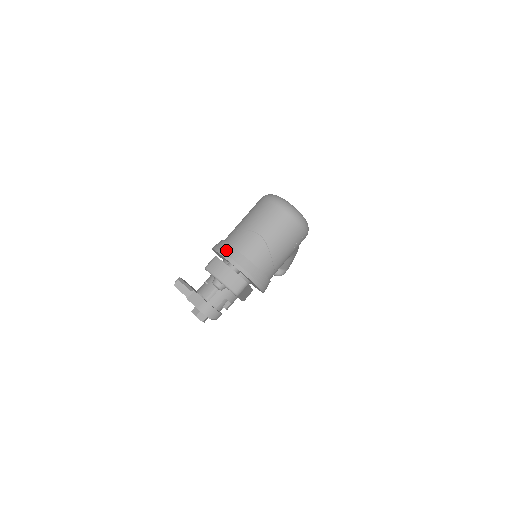
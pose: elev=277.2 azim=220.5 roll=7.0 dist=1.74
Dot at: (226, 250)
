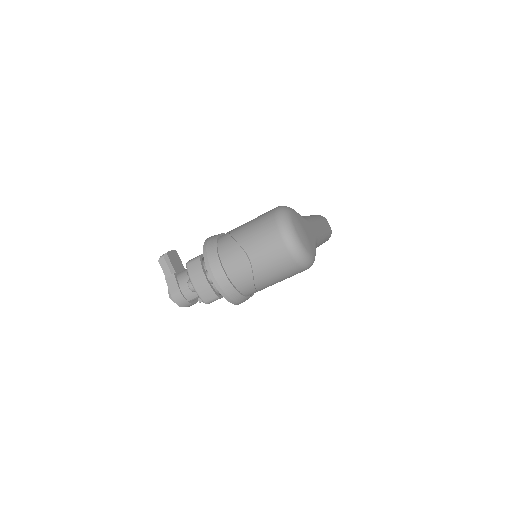
Dot at: (210, 257)
